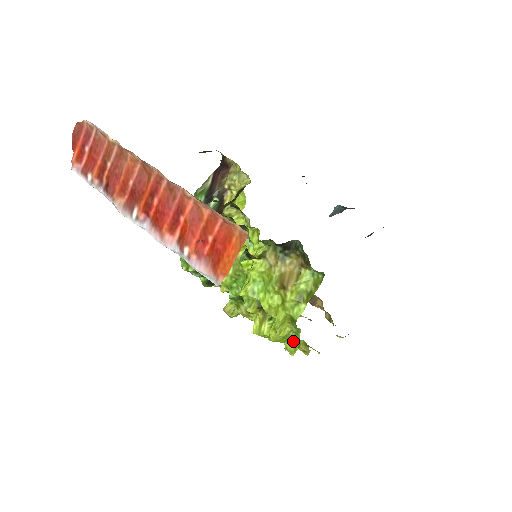
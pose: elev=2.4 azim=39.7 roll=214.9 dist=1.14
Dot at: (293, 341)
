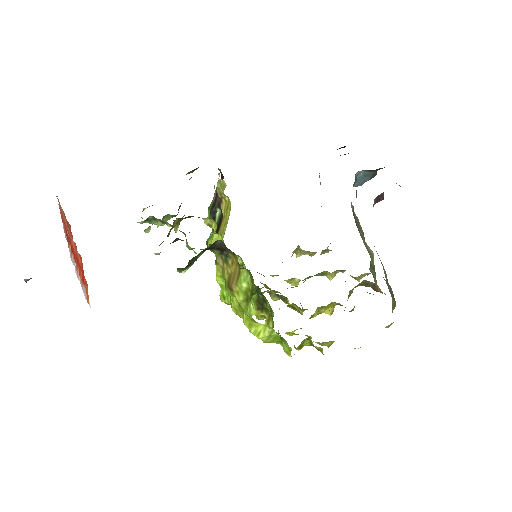
Dot at: (283, 341)
